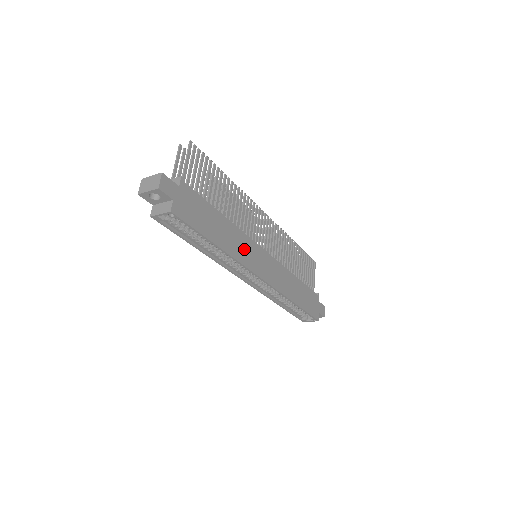
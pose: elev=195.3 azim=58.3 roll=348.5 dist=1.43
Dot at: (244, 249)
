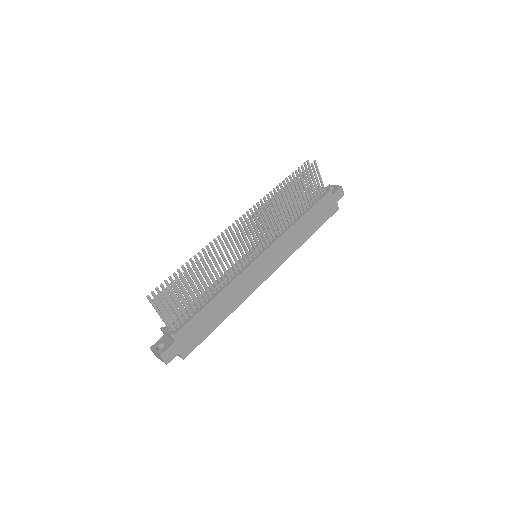
Dot at: (244, 286)
